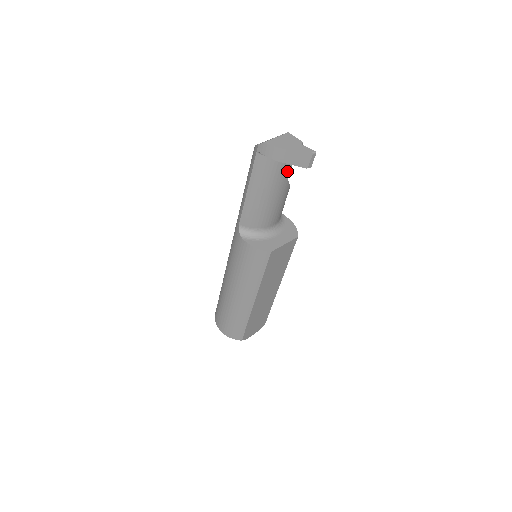
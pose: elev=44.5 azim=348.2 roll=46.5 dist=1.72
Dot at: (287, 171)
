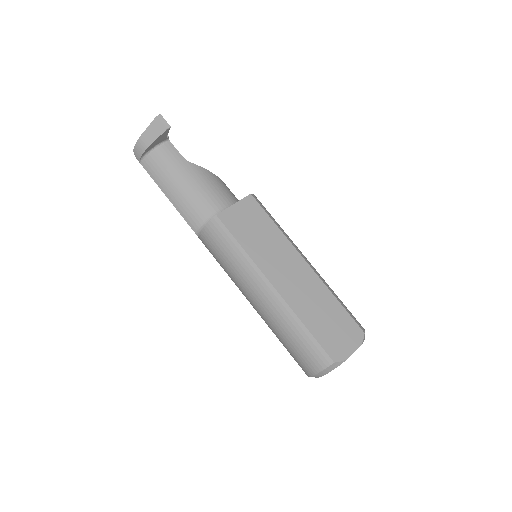
Dot at: (176, 154)
